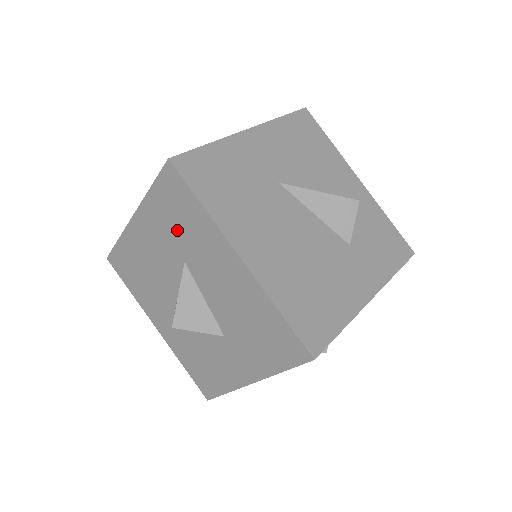
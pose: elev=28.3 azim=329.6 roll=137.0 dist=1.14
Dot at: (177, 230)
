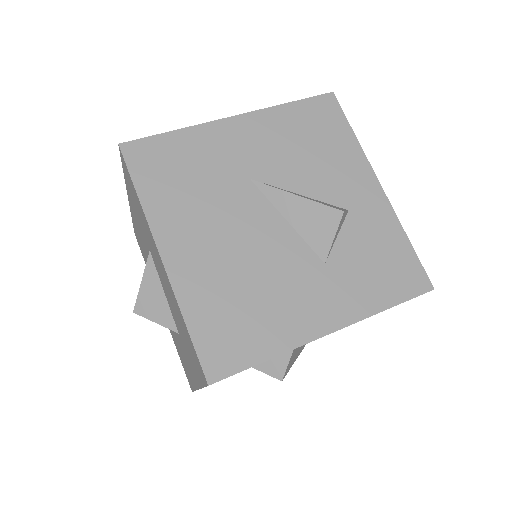
Dot at: (139, 217)
